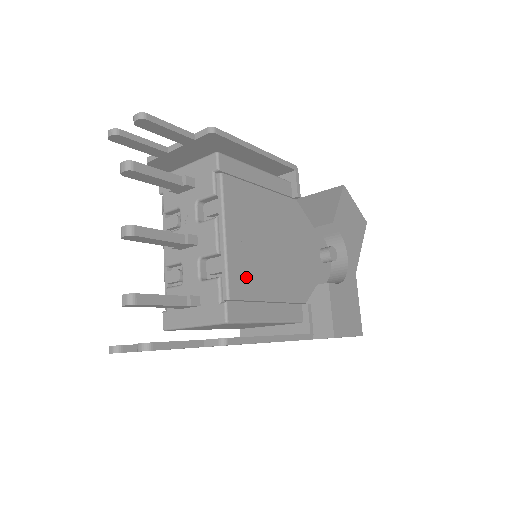
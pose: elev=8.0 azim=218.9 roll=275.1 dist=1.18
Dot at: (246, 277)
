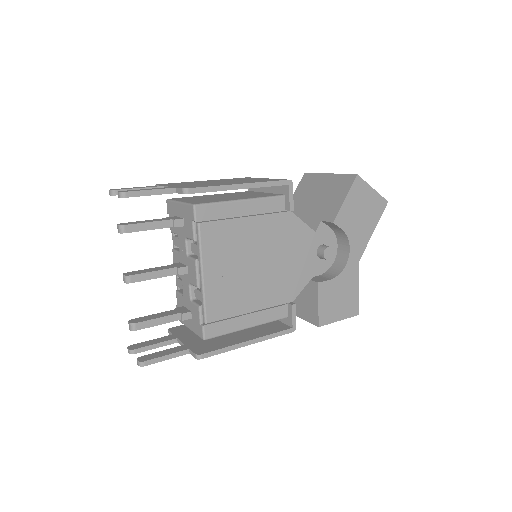
Dot at: (224, 301)
